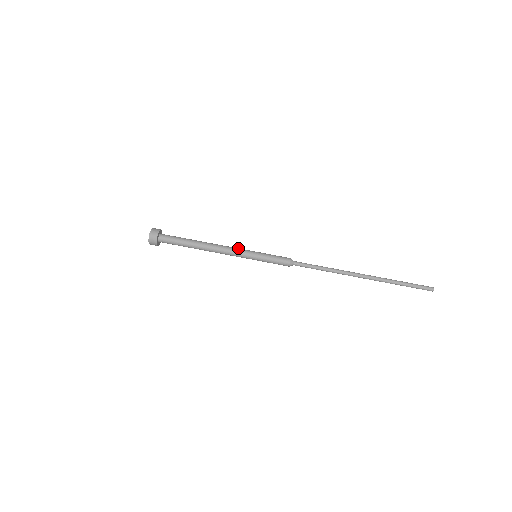
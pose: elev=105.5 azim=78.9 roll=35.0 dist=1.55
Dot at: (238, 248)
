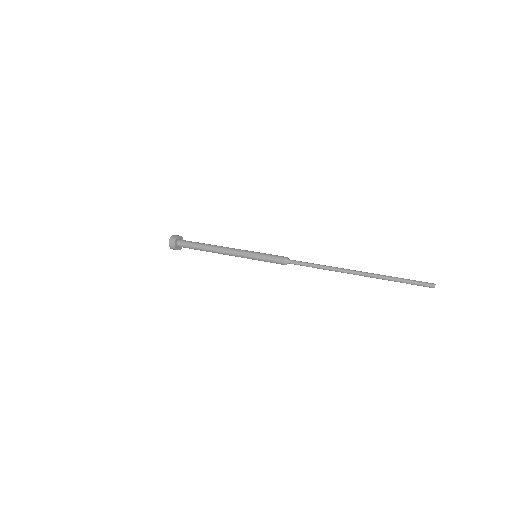
Dot at: occluded
